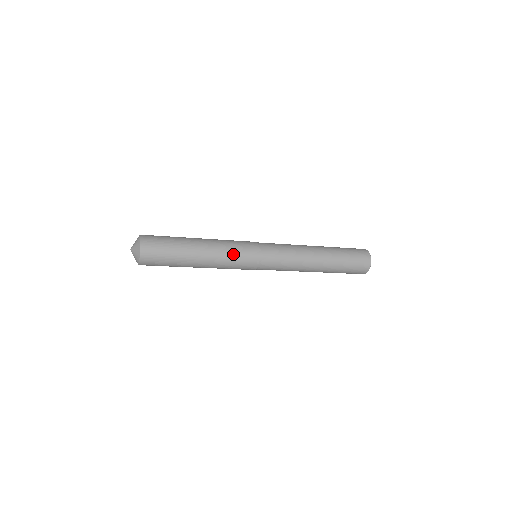
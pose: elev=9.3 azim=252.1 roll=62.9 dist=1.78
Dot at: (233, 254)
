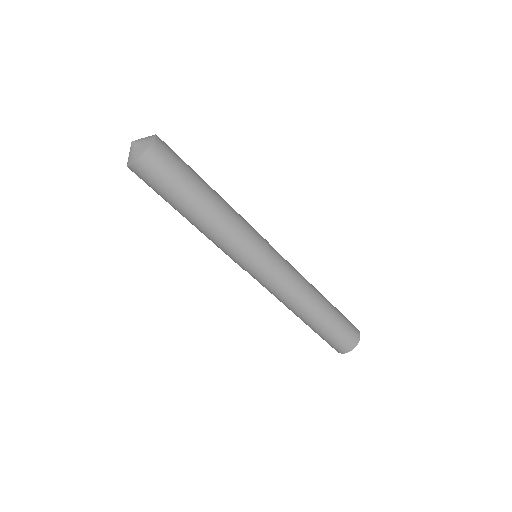
Dot at: (245, 226)
